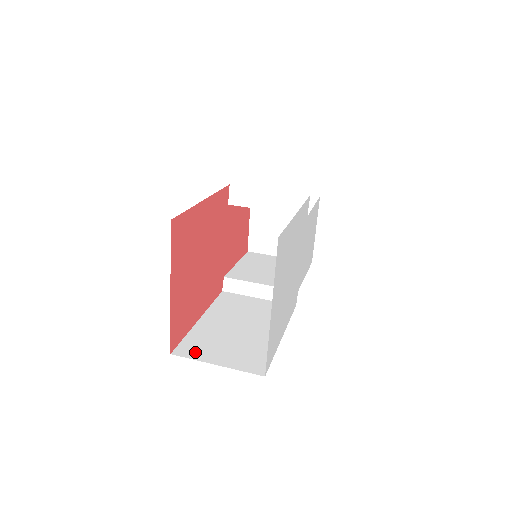
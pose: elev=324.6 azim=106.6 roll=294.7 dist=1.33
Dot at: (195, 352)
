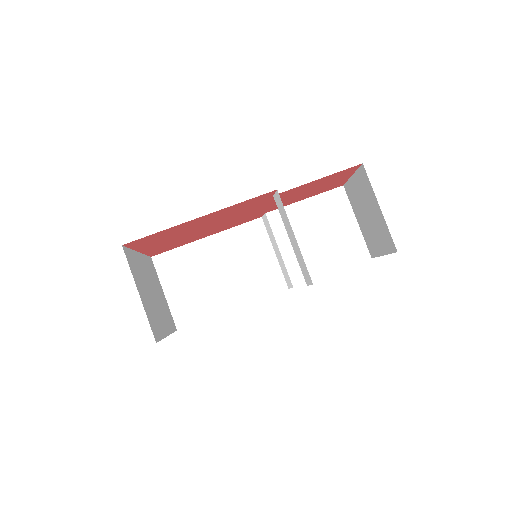
Dot at: (165, 270)
